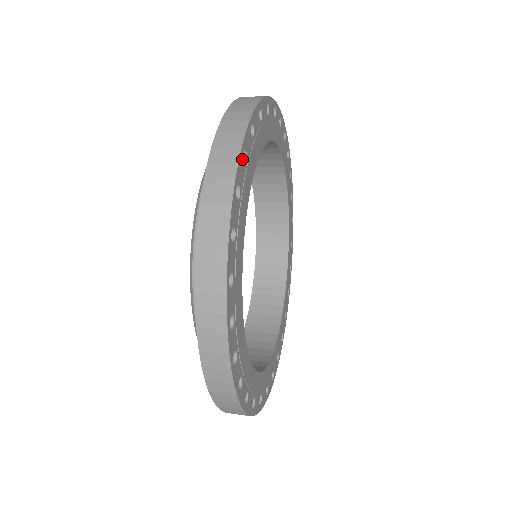
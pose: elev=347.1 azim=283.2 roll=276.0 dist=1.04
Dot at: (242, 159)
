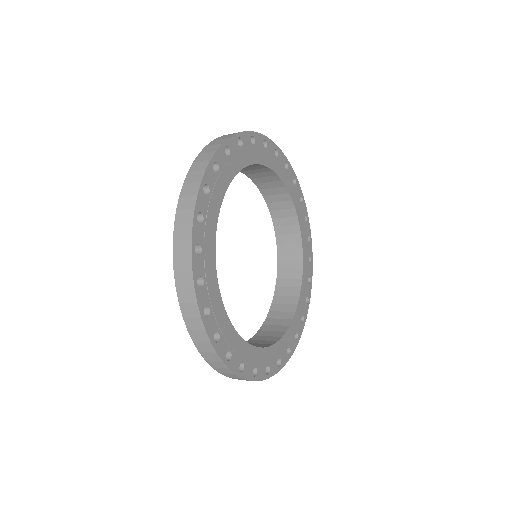
Dot at: (274, 148)
